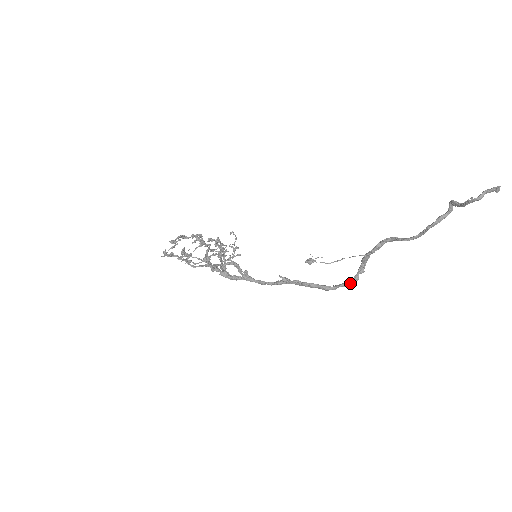
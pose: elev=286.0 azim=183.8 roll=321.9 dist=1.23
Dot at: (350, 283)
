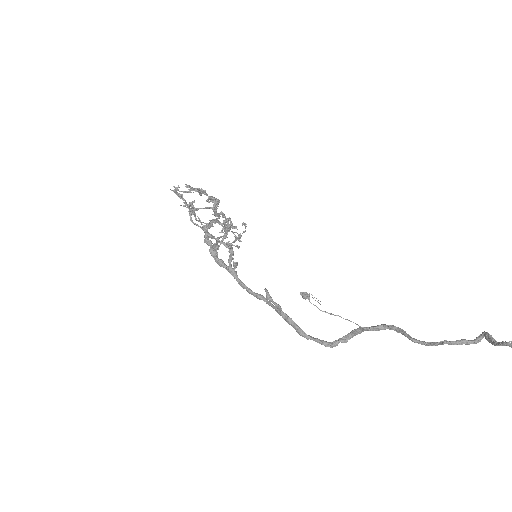
Dot at: (326, 344)
